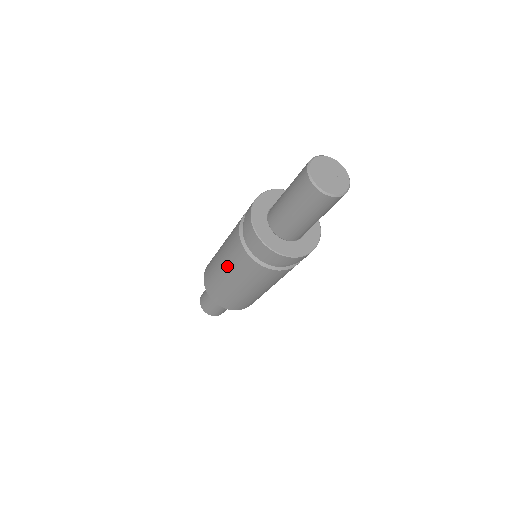
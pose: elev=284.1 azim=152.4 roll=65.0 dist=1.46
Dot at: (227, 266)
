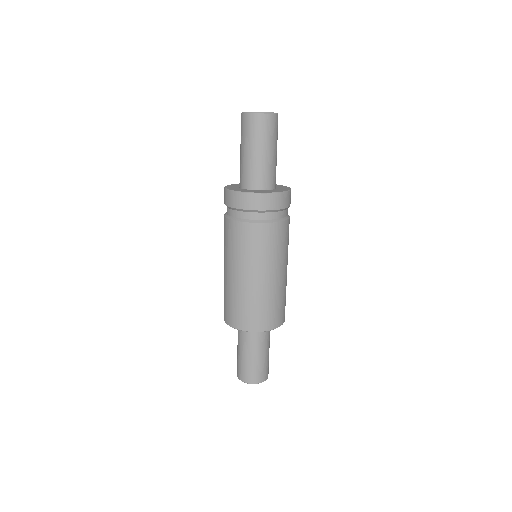
Dot at: (242, 265)
